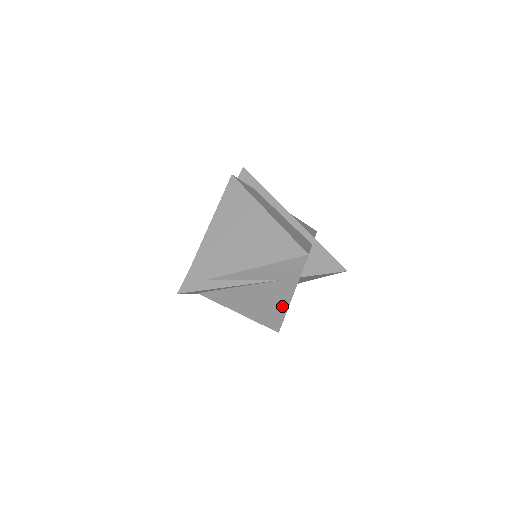
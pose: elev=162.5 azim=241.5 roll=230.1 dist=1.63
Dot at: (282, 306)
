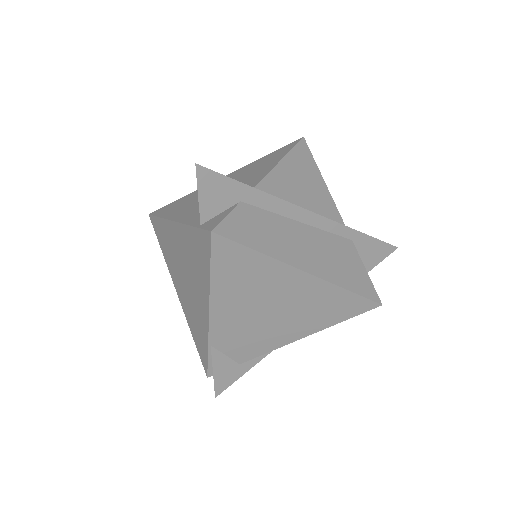
Dot at: occluded
